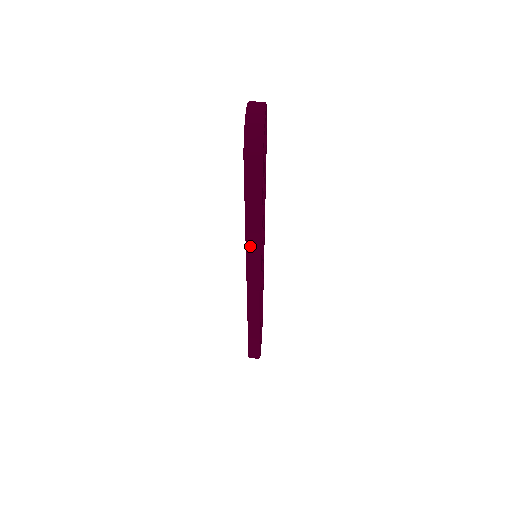
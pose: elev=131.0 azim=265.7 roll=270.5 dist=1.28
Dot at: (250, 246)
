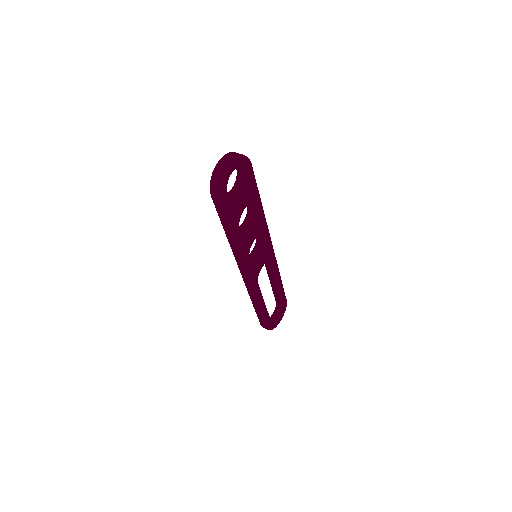
Dot at: (234, 251)
